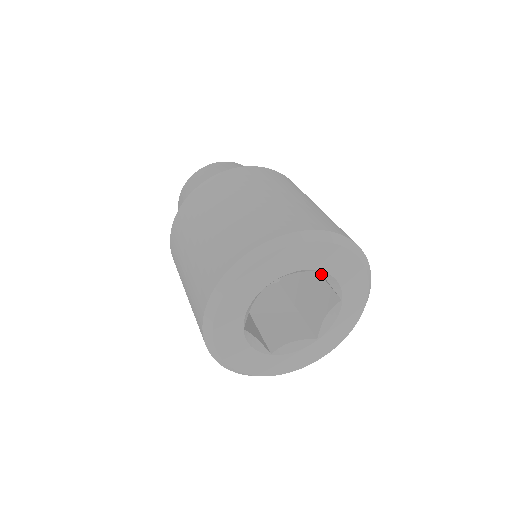
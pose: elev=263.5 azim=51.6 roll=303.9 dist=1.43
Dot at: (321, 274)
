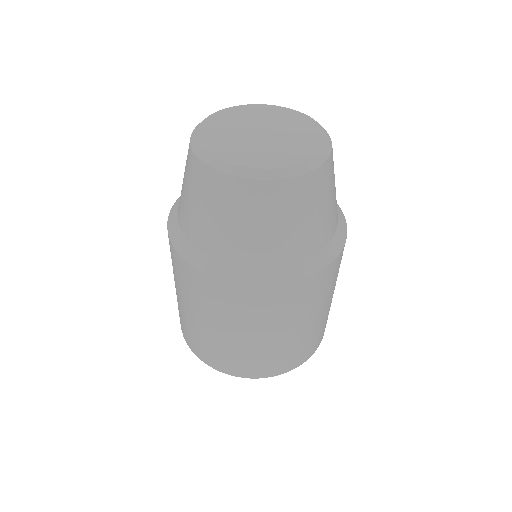
Dot at: occluded
